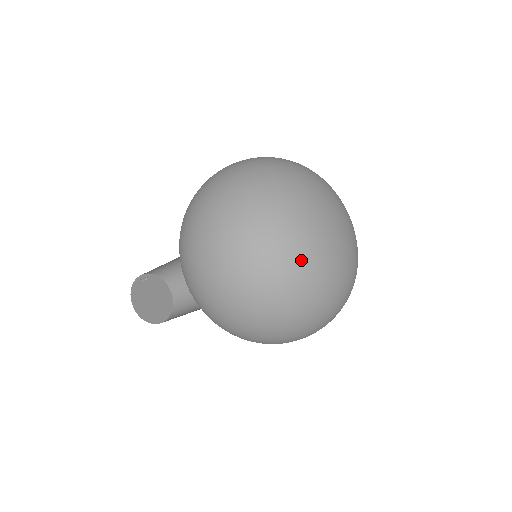
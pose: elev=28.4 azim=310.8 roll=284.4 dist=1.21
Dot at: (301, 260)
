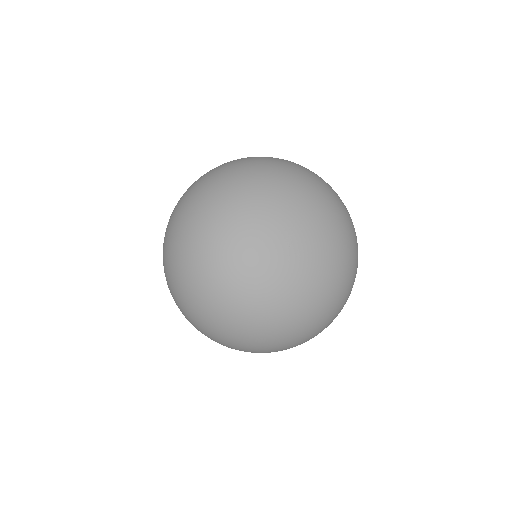
Dot at: (232, 304)
